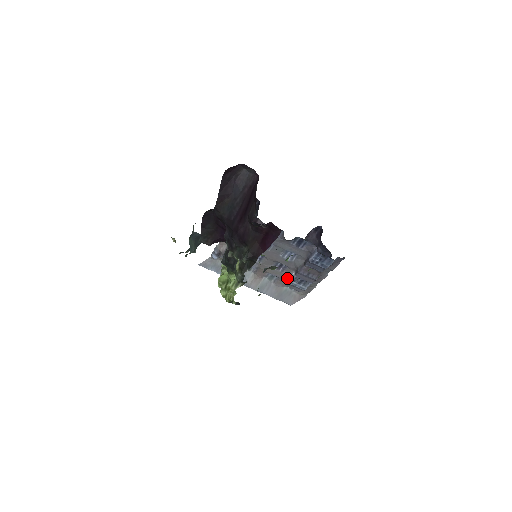
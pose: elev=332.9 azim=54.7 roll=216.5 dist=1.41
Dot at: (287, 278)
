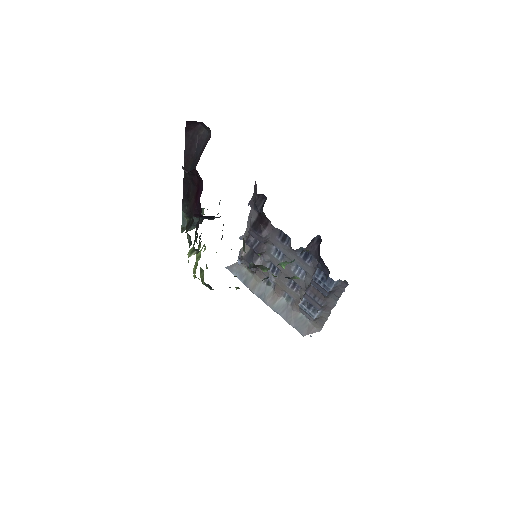
Dot at: occluded
